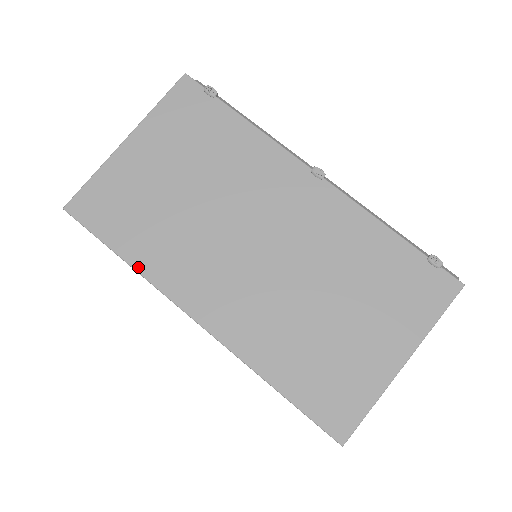
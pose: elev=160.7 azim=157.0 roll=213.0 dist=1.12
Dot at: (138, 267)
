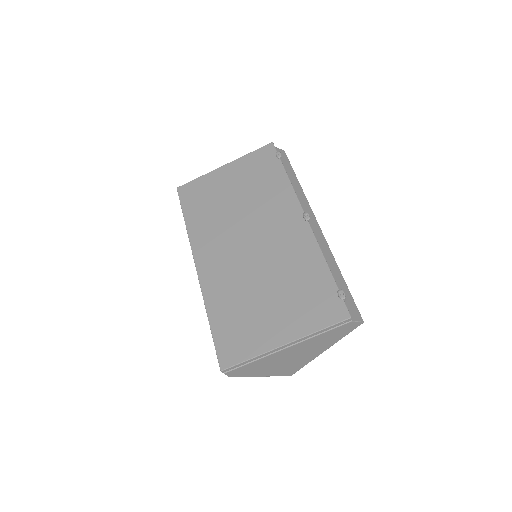
Dot at: (189, 228)
